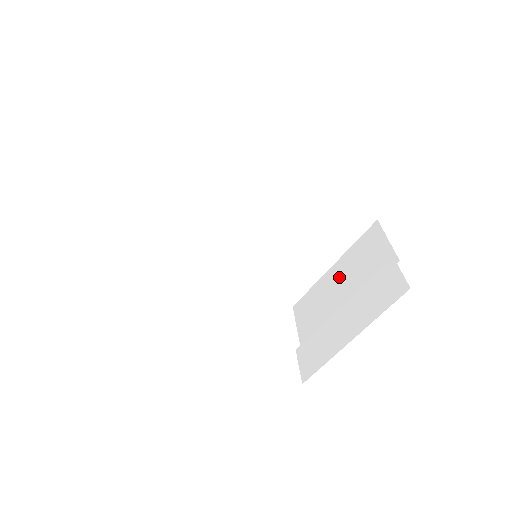
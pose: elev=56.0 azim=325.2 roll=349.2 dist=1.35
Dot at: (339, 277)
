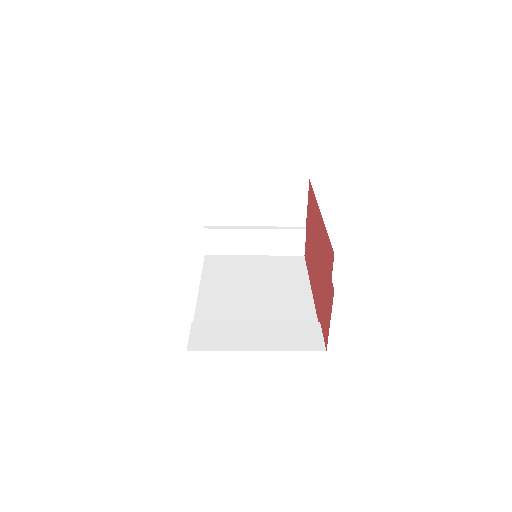
Dot at: (259, 196)
